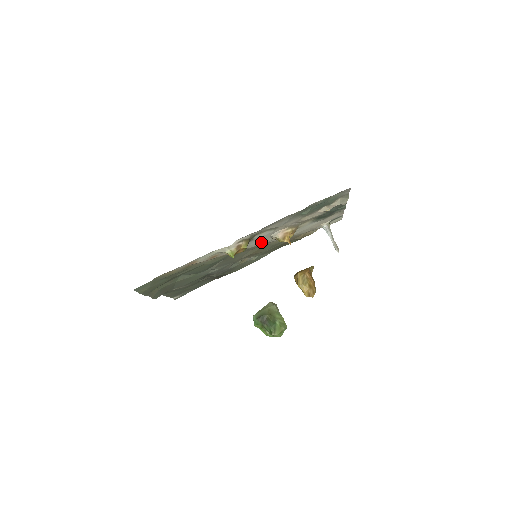
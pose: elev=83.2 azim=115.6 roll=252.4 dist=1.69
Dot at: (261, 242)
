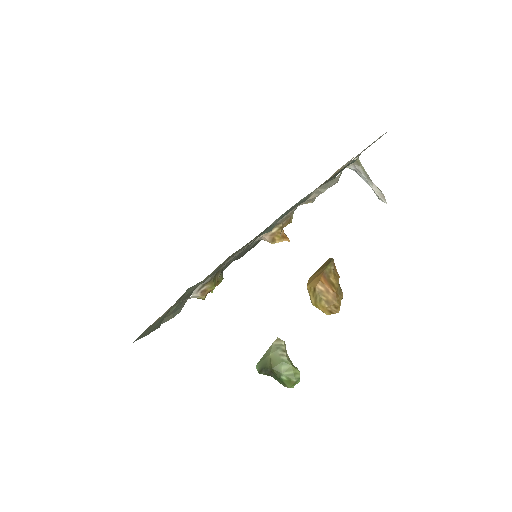
Dot at: occluded
